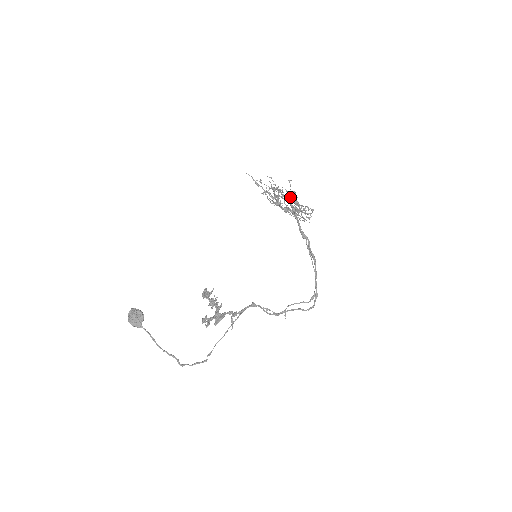
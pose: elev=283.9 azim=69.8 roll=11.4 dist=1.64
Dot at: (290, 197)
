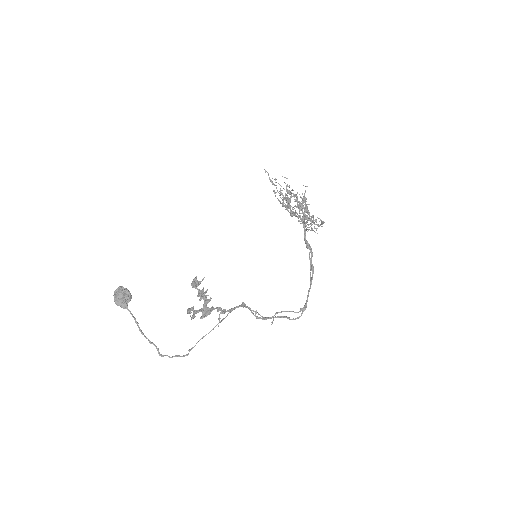
Dot at: (301, 203)
